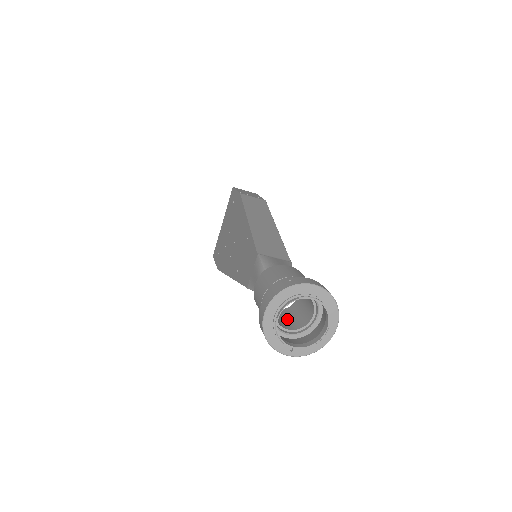
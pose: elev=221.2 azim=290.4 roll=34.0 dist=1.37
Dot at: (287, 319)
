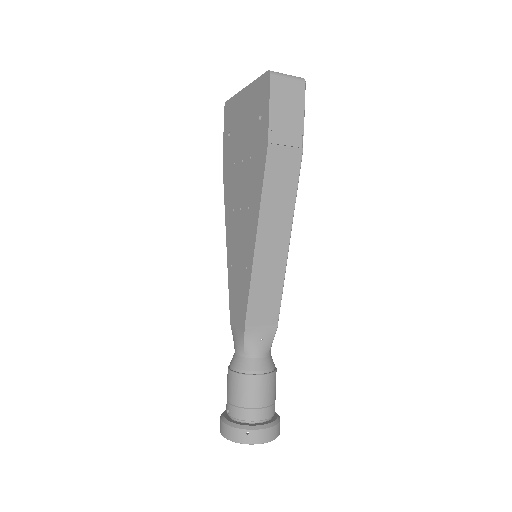
Dot at: occluded
